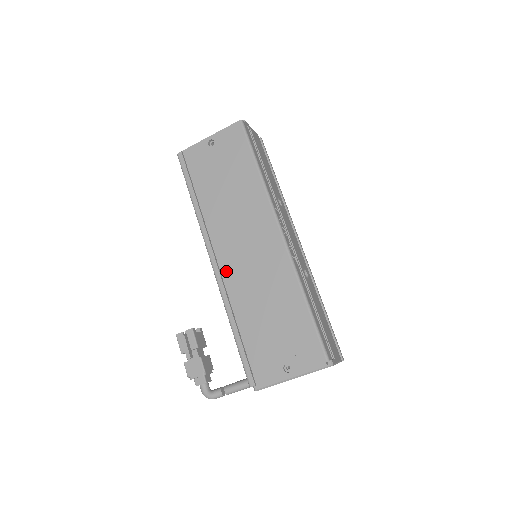
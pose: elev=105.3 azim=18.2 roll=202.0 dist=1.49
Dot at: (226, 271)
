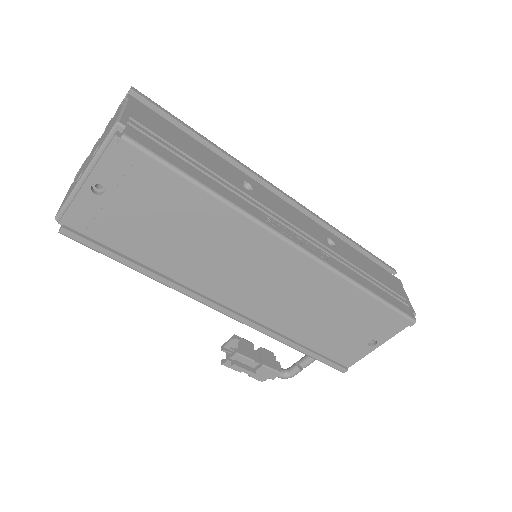
Dot at: (249, 311)
